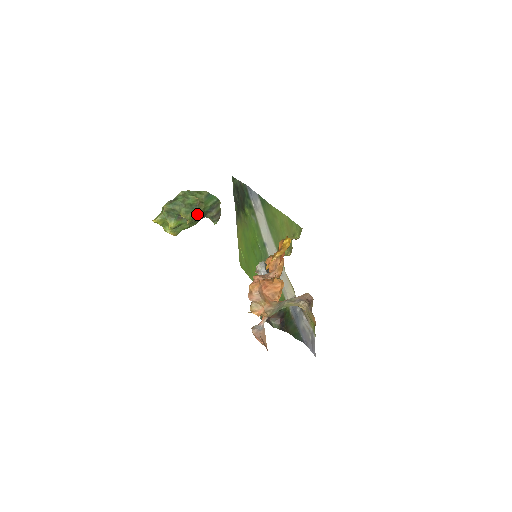
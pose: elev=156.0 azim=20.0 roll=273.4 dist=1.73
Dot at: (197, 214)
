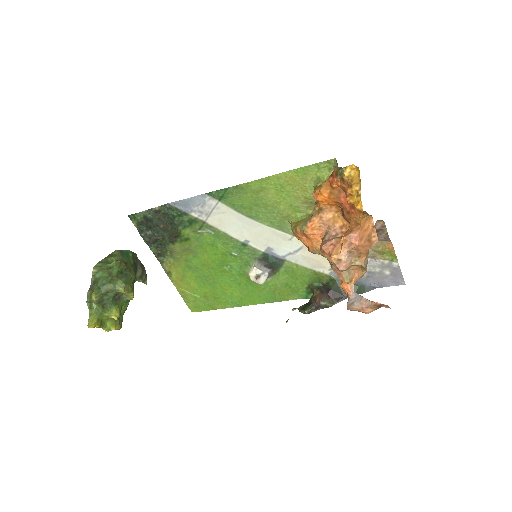
Dot at: (134, 279)
